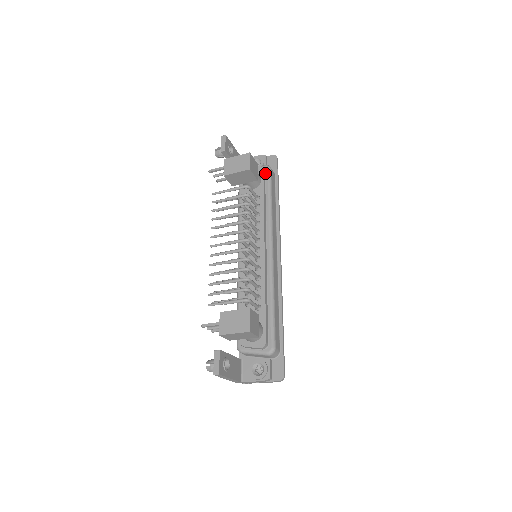
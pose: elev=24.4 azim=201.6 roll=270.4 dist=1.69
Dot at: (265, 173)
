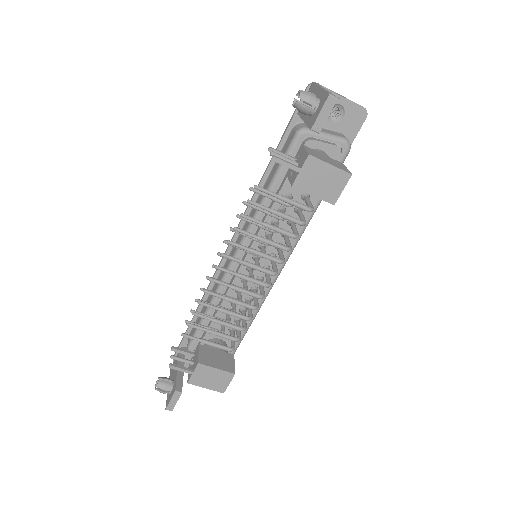
Dot at: (338, 155)
